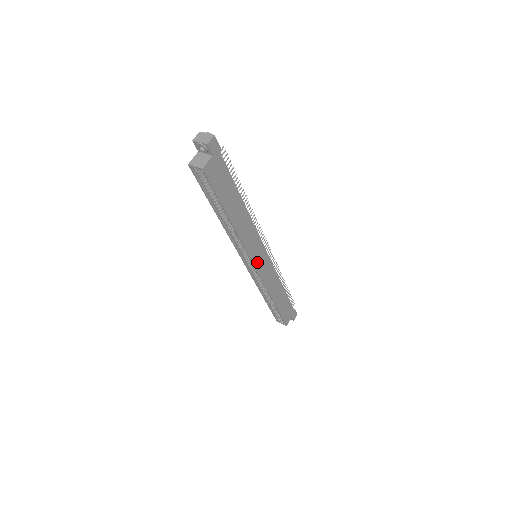
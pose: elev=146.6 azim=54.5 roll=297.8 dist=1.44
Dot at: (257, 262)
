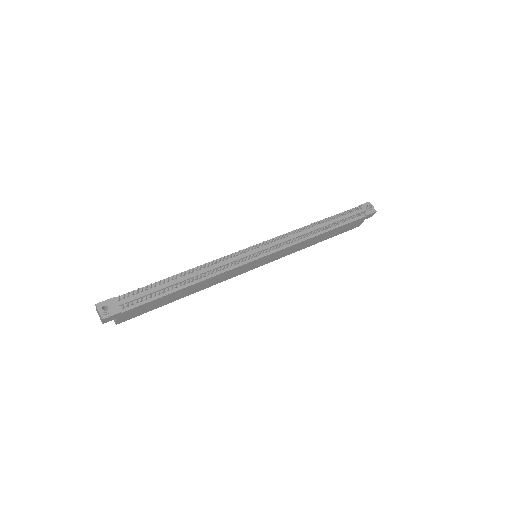
Dot at: (255, 266)
